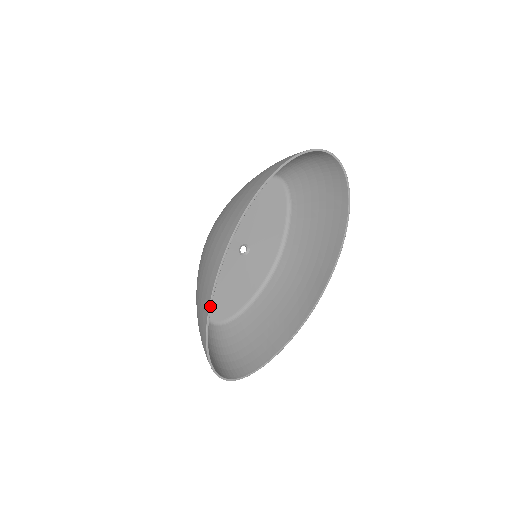
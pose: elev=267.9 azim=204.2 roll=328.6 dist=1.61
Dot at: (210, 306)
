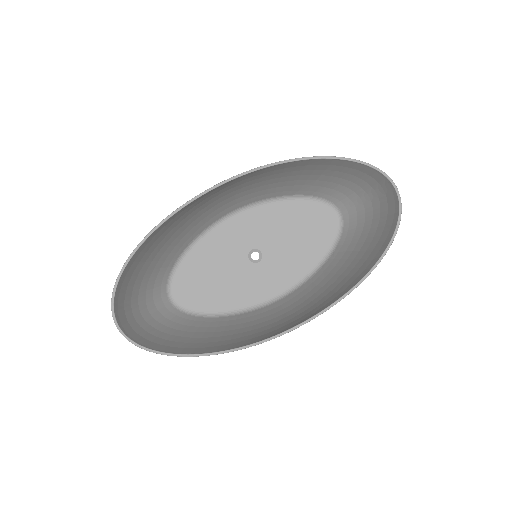
Dot at: (160, 224)
